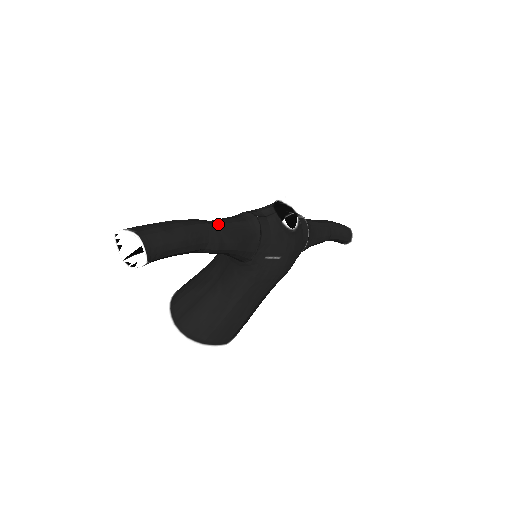
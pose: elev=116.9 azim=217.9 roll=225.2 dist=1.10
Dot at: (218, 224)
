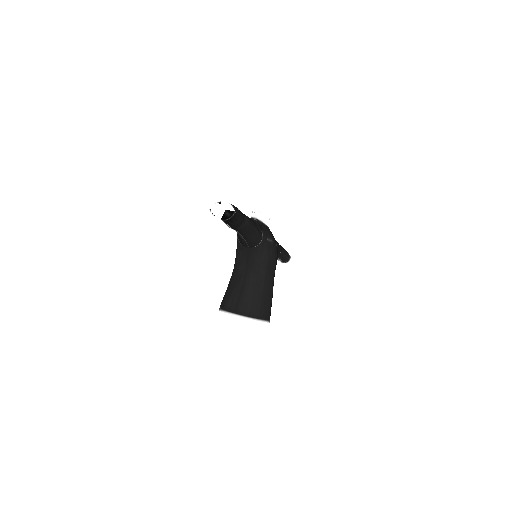
Dot at: occluded
